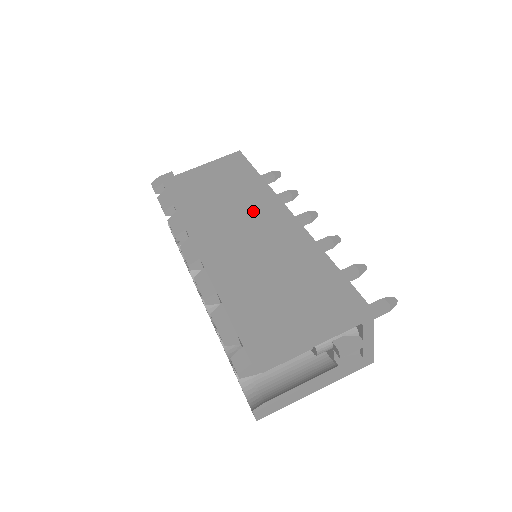
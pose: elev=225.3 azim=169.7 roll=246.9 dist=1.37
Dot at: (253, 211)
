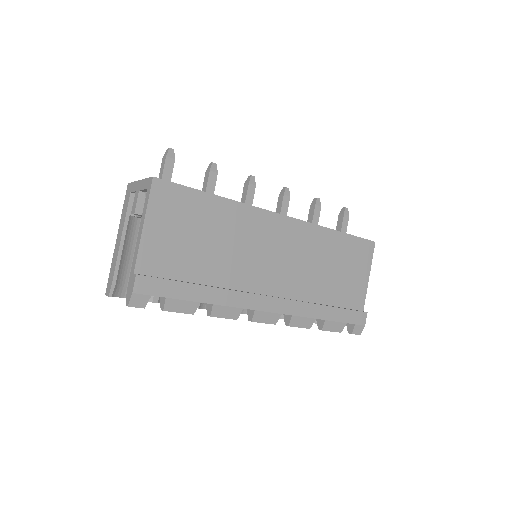
Dot at: (258, 240)
